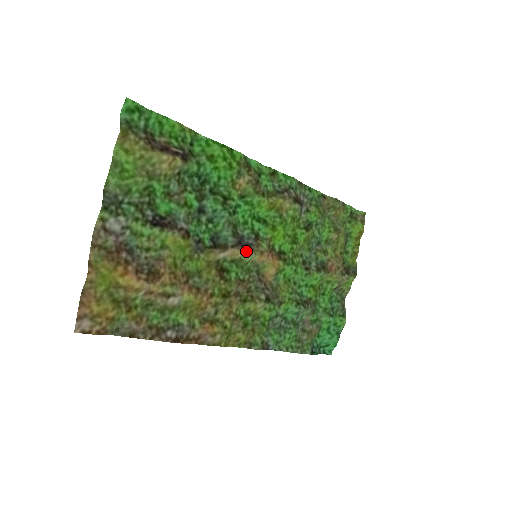
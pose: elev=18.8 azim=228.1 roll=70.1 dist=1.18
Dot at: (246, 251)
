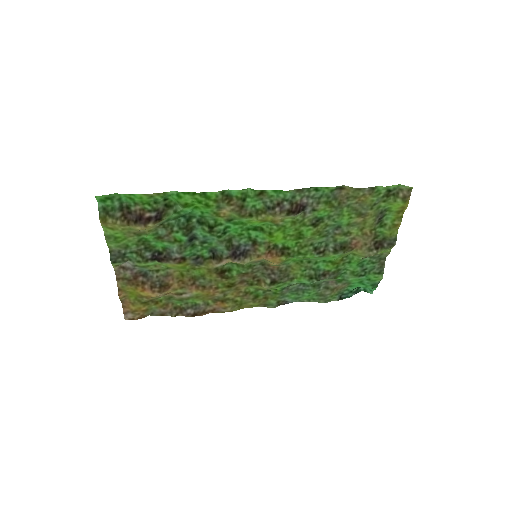
Dot at: (239, 261)
